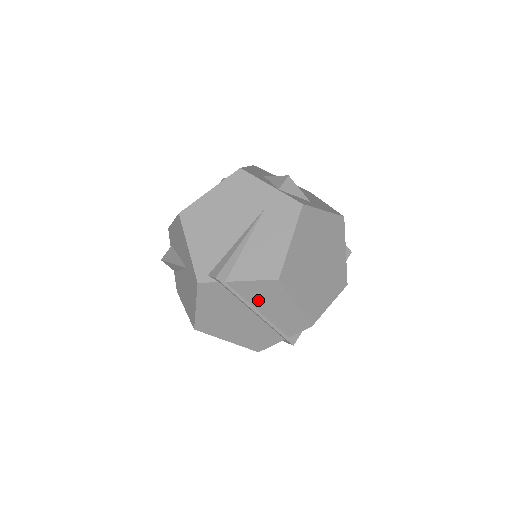
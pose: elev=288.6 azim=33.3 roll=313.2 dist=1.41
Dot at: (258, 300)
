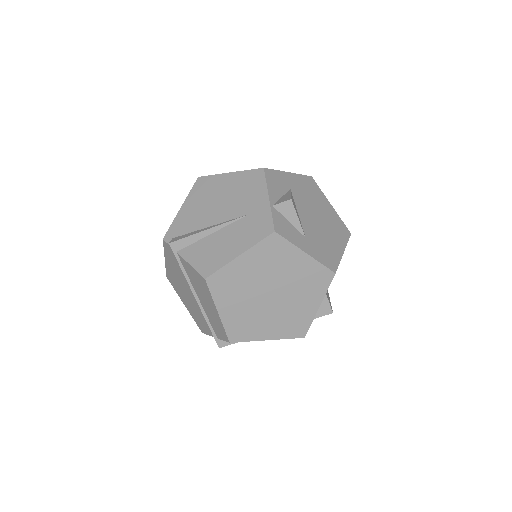
Dot at: (196, 286)
